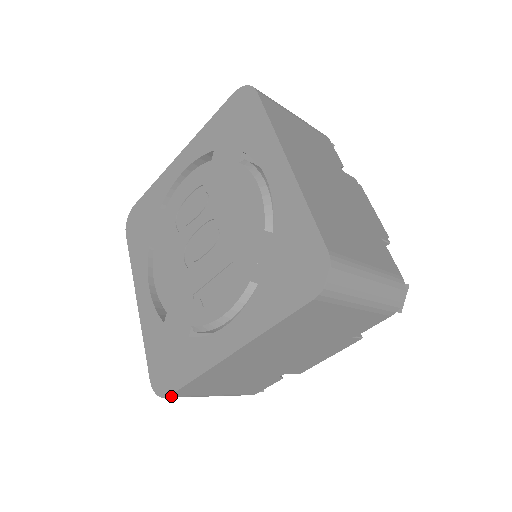
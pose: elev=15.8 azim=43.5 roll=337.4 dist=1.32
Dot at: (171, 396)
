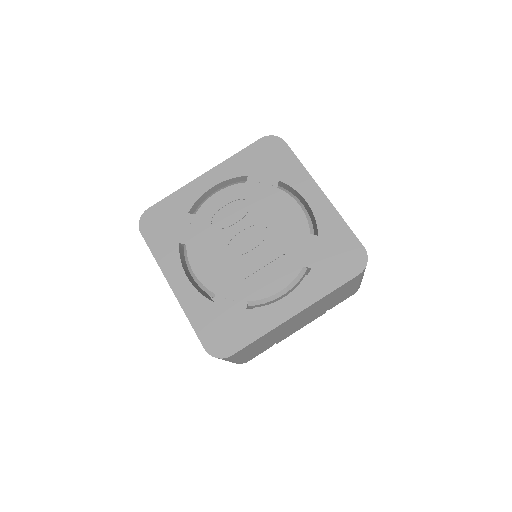
Dot at: (231, 356)
